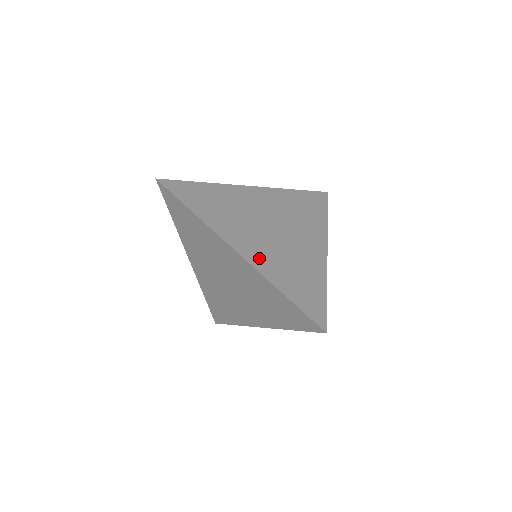
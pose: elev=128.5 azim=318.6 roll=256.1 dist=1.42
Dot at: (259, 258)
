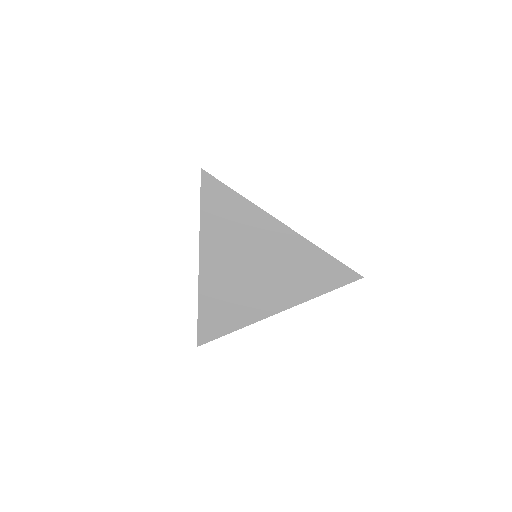
Dot at: occluded
